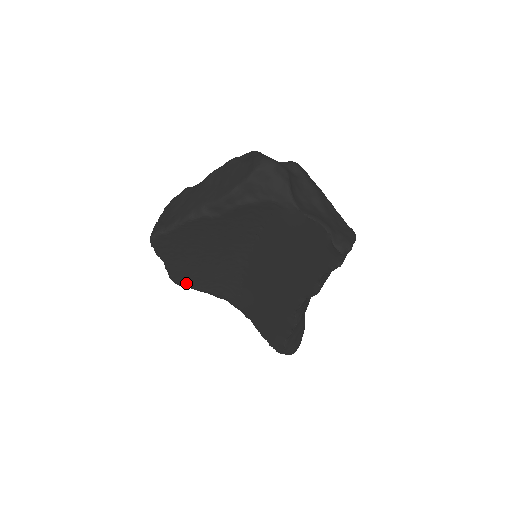
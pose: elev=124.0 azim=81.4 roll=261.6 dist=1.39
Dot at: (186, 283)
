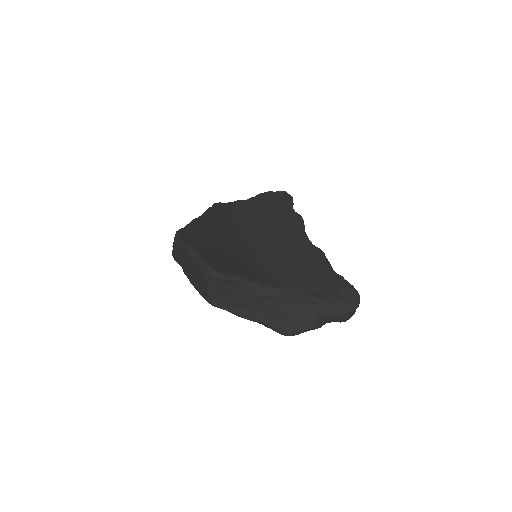
Dot at: (223, 270)
